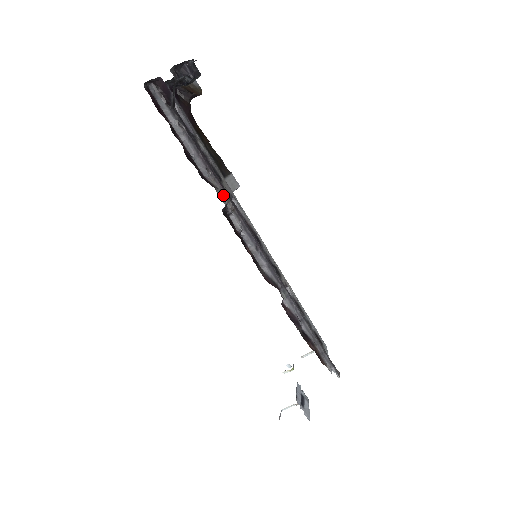
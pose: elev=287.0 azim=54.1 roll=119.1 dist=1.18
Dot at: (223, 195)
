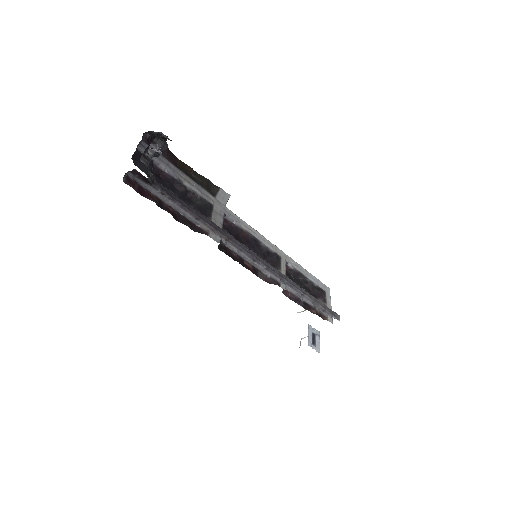
Dot at: (216, 233)
